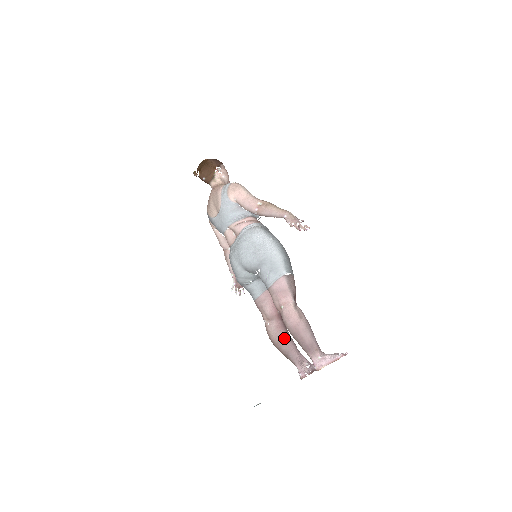
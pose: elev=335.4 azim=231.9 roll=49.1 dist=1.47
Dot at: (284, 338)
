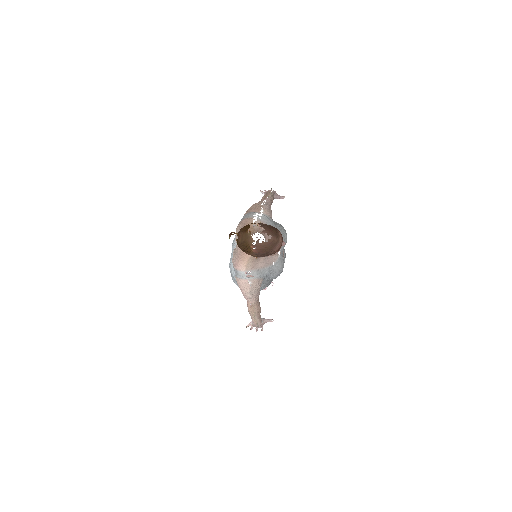
Dot at: occluded
